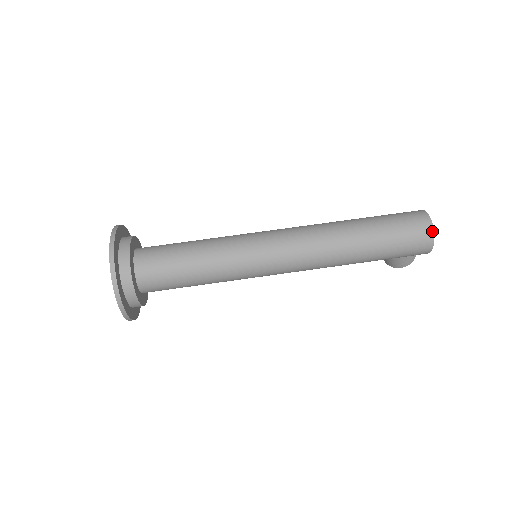
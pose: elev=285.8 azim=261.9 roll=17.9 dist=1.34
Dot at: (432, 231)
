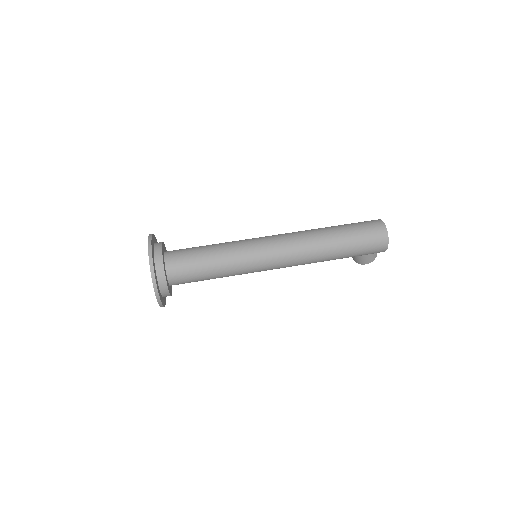
Dot at: (386, 234)
